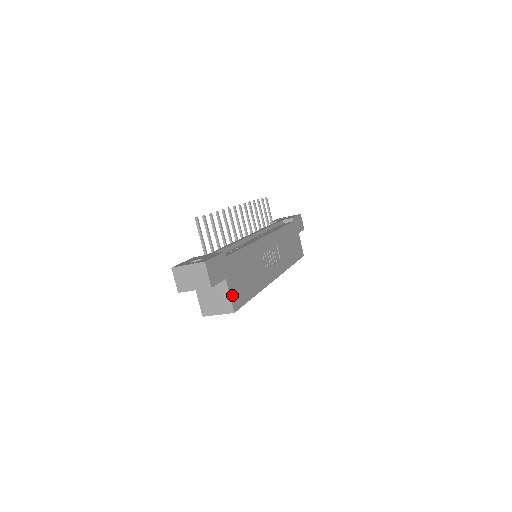
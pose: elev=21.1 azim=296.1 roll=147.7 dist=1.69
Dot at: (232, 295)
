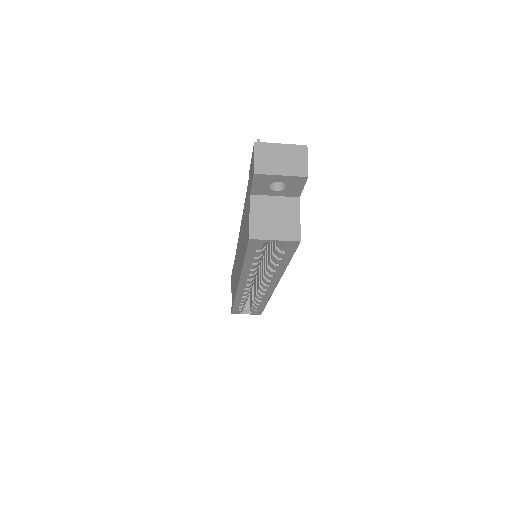
Dot at: (299, 222)
